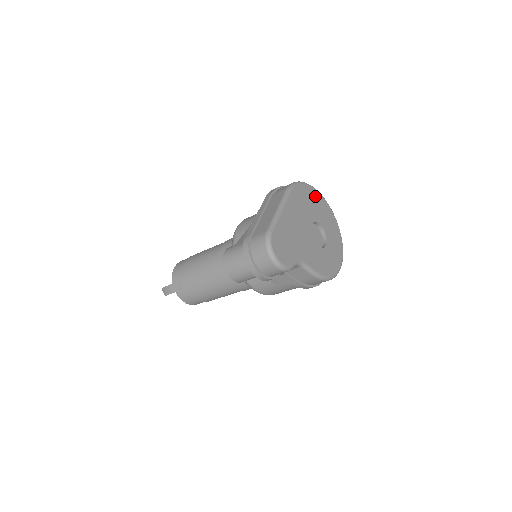
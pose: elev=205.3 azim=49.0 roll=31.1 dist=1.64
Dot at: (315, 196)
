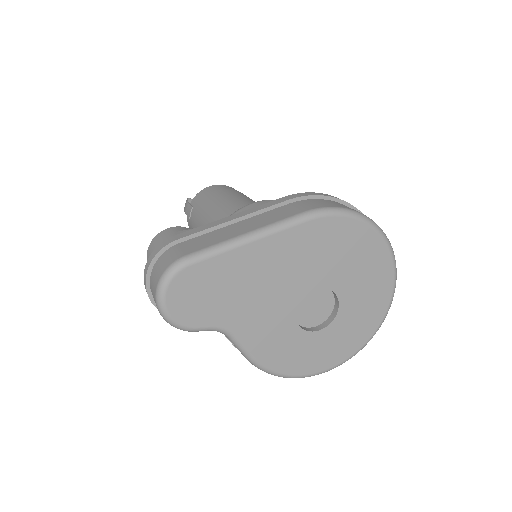
Dot at: (371, 250)
